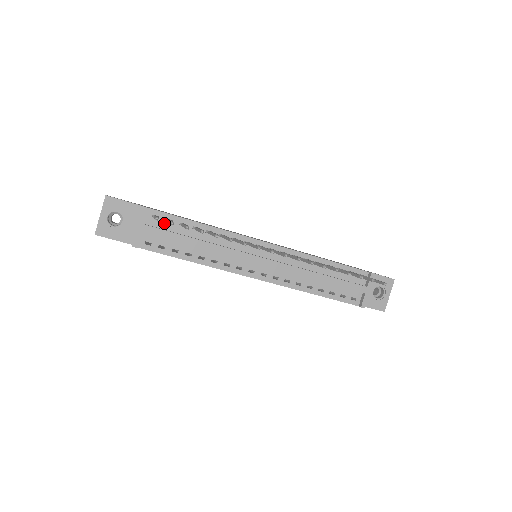
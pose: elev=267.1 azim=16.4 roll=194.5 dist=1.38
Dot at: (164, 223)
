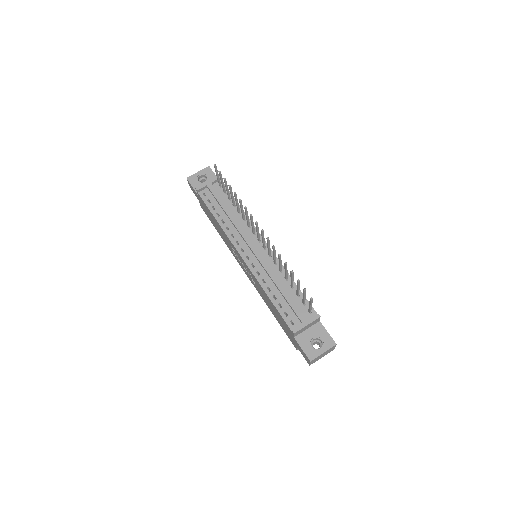
Dot at: (221, 191)
